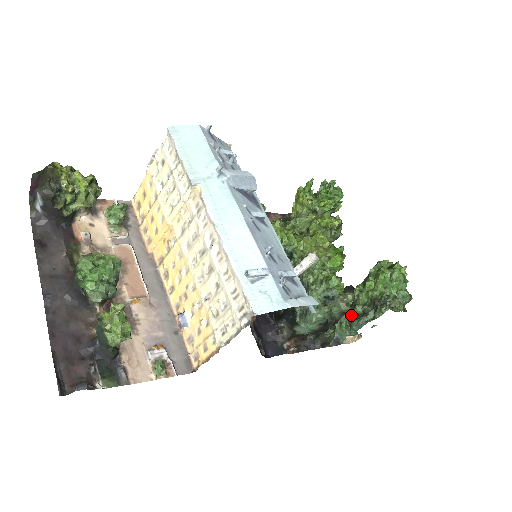
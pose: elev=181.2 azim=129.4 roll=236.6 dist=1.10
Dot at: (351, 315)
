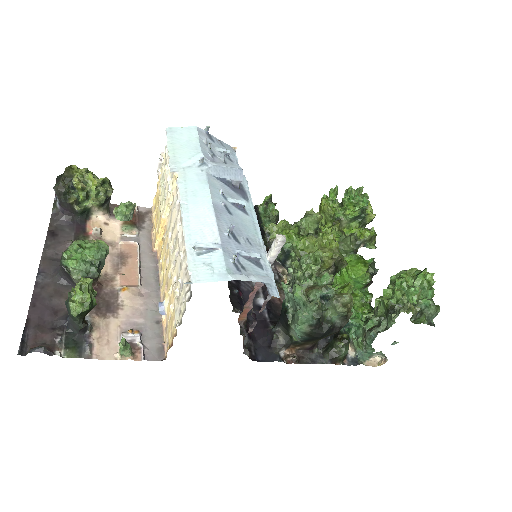
Dot at: (366, 327)
